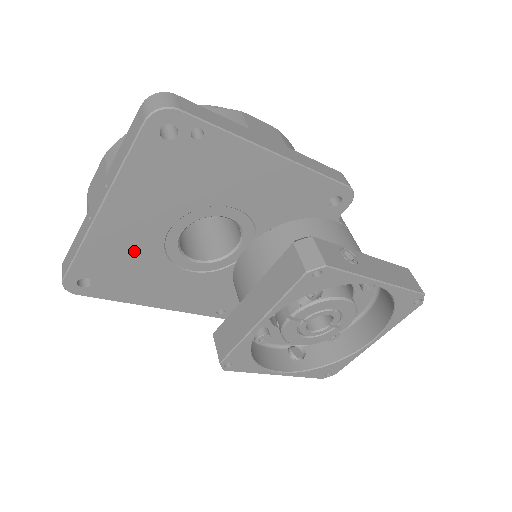
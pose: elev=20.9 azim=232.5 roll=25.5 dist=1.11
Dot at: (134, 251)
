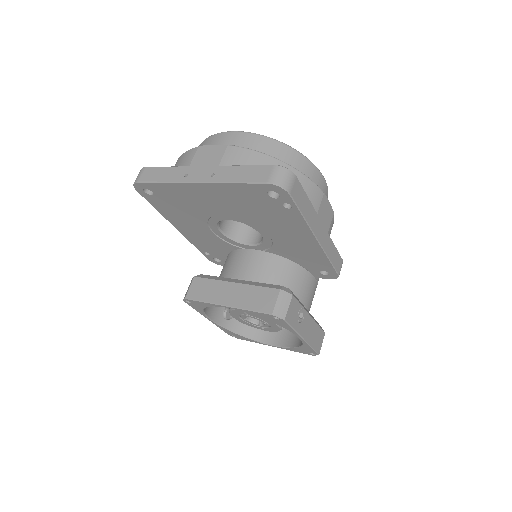
Dot at: (193, 205)
